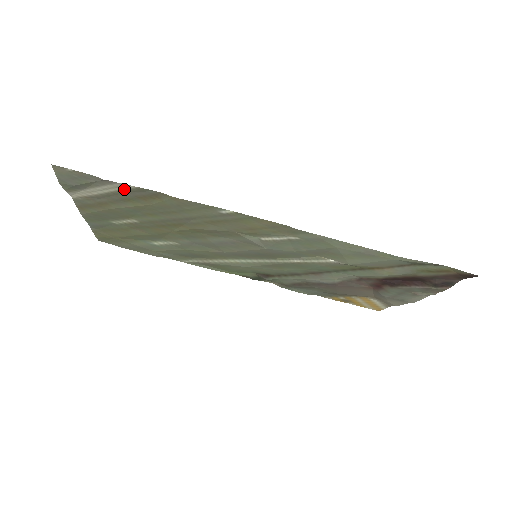
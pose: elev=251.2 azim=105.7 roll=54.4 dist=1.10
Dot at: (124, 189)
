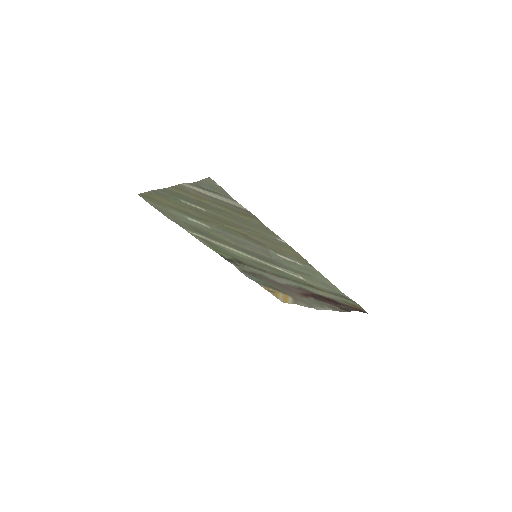
Dot at: (235, 205)
